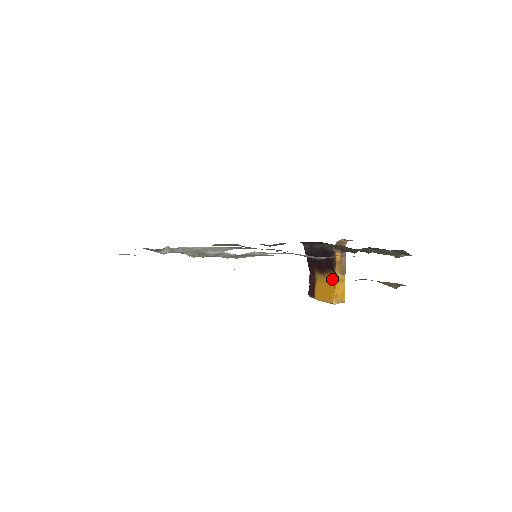
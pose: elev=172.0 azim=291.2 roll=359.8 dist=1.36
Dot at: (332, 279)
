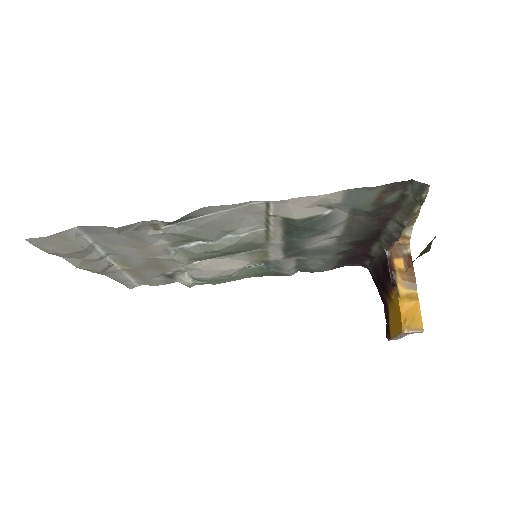
Dot at: (397, 297)
